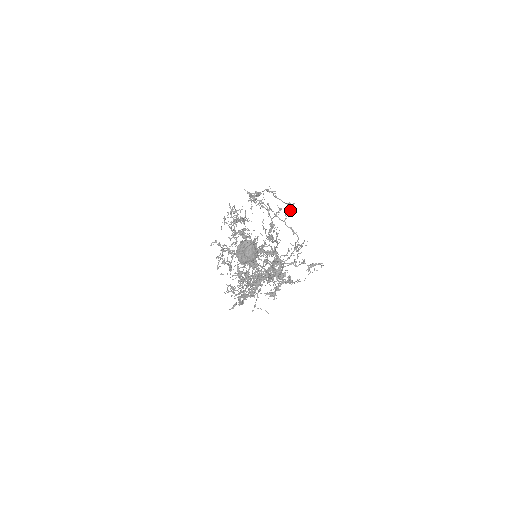
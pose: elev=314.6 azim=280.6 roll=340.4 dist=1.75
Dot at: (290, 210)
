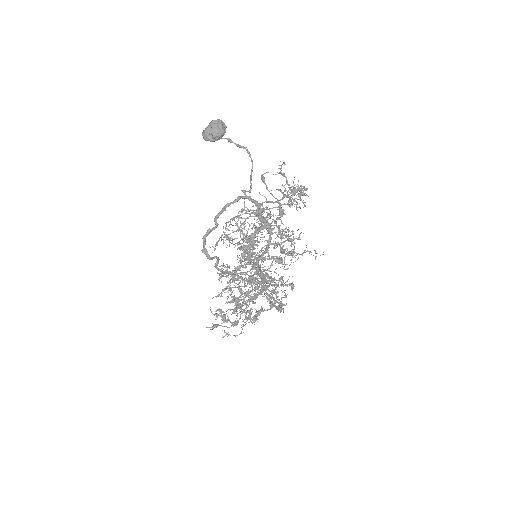
Dot at: (300, 195)
